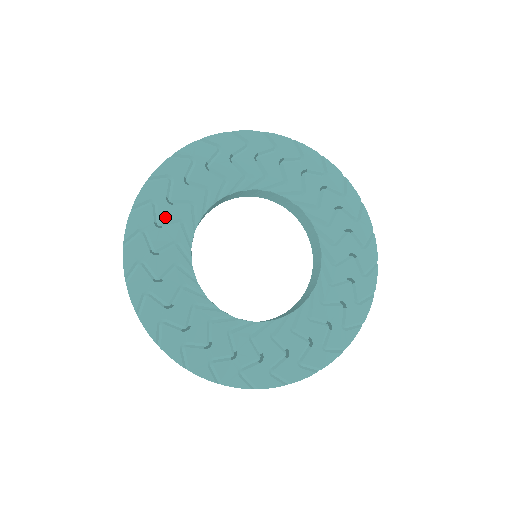
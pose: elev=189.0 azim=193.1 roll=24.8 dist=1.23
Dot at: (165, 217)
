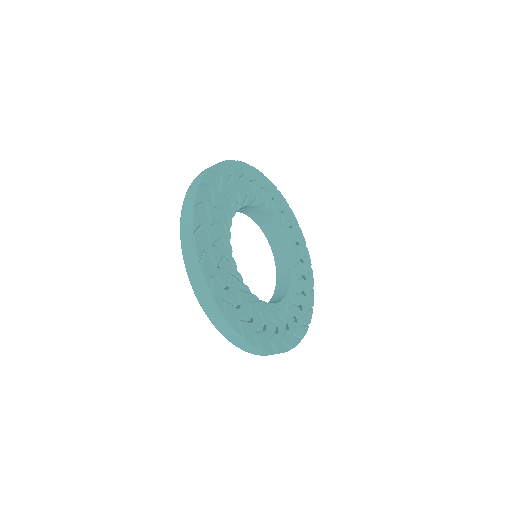
Dot at: (225, 279)
